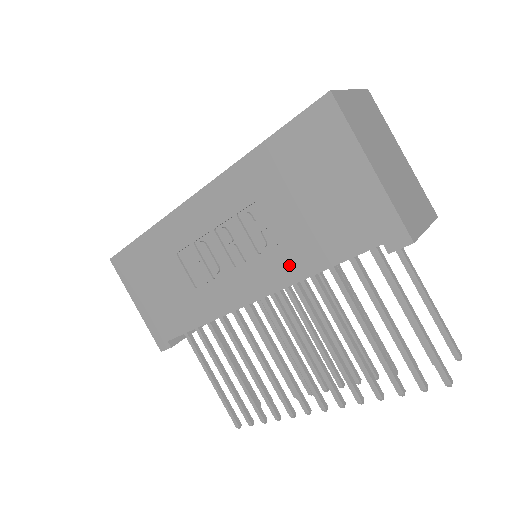
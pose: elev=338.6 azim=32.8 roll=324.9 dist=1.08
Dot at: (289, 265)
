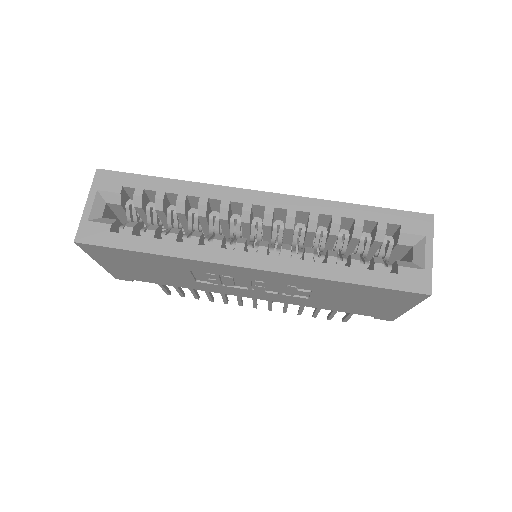
Dot at: (303, 303)
